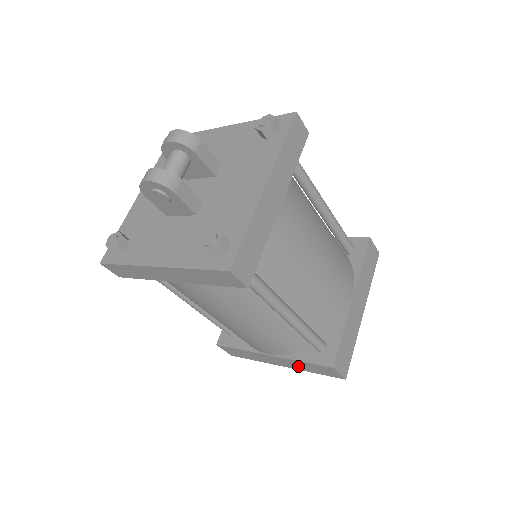
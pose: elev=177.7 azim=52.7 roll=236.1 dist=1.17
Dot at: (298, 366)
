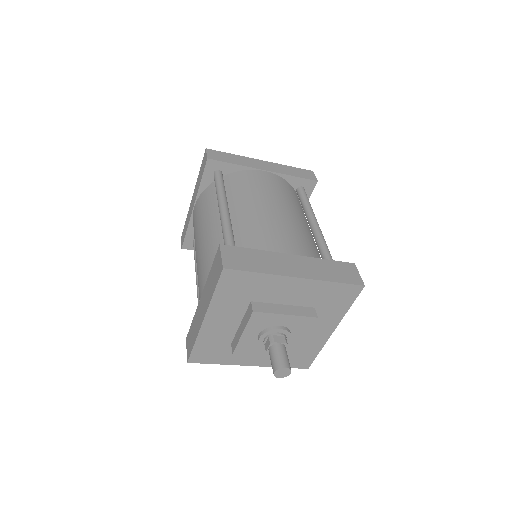
Dot at: (209, 294)
